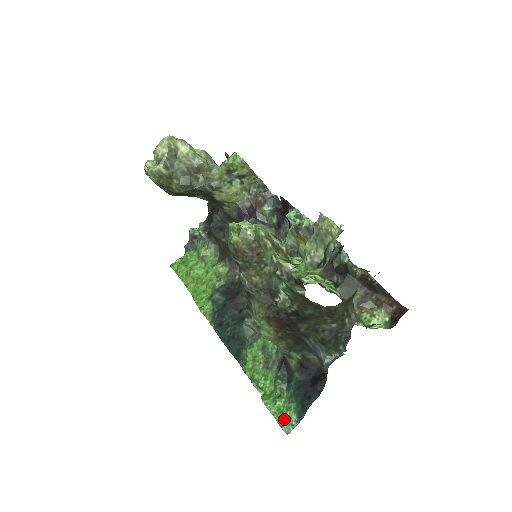
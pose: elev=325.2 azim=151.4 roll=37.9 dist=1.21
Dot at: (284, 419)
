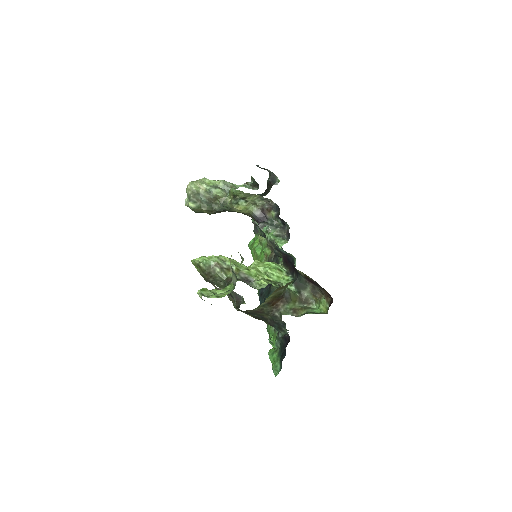
Dot at: (274, 367)
